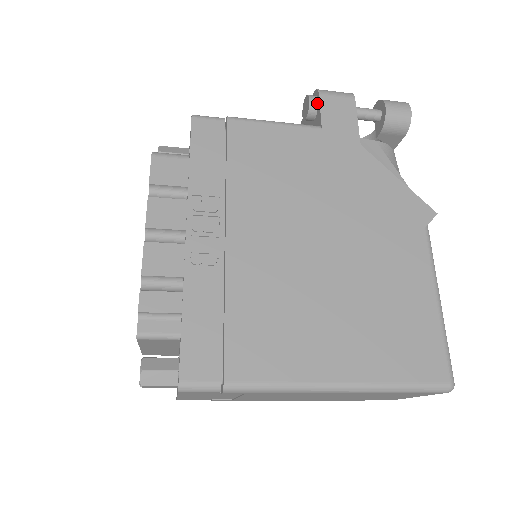
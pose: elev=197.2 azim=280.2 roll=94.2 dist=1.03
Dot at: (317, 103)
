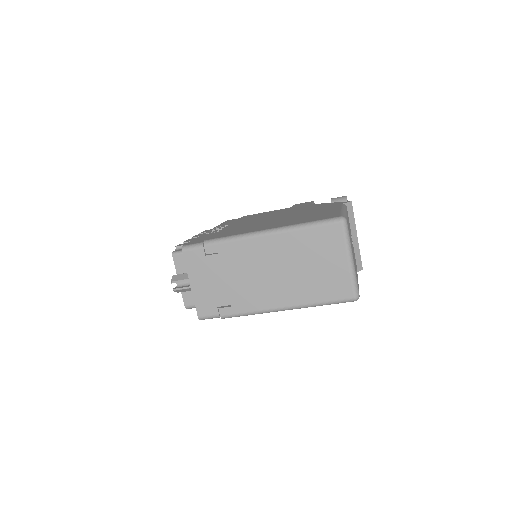
Dot at: occluded
